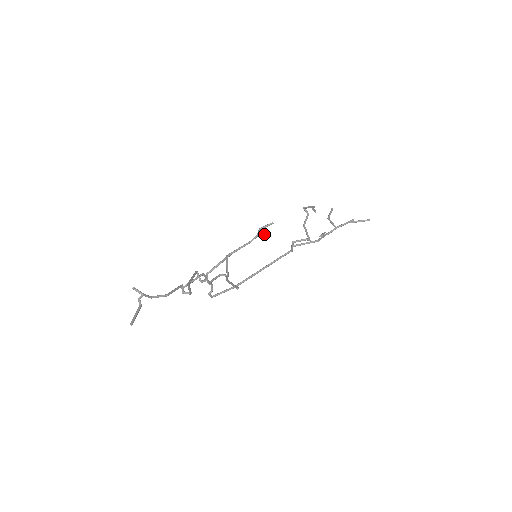
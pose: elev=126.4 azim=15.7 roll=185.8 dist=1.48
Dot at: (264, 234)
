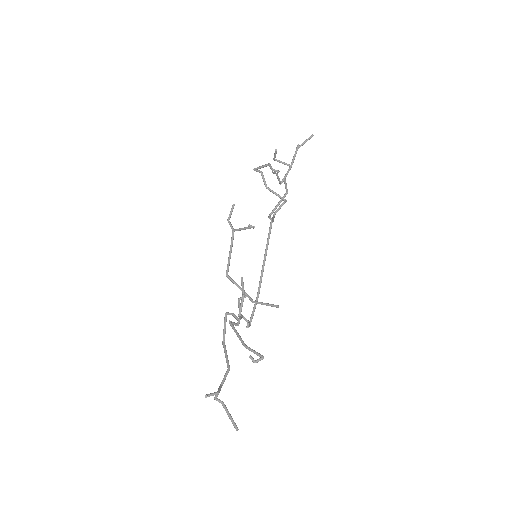
Dot at: (245, 228)
